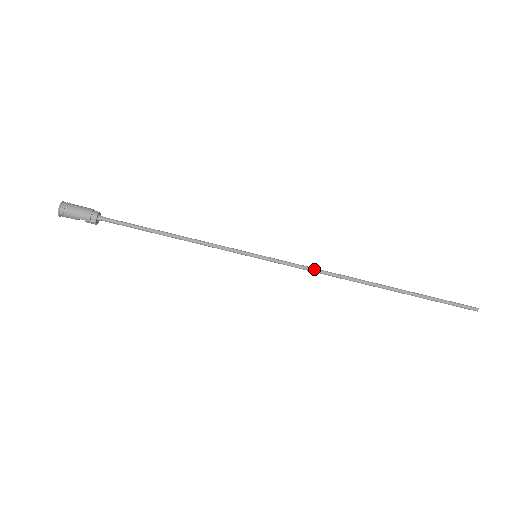
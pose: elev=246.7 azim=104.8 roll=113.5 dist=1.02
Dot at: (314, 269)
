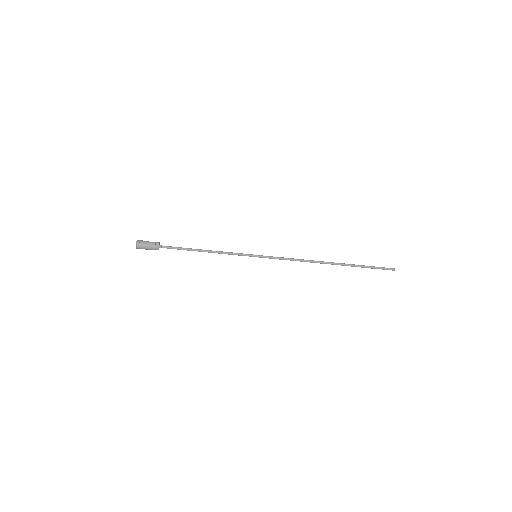
Dot at: (292, 260)
